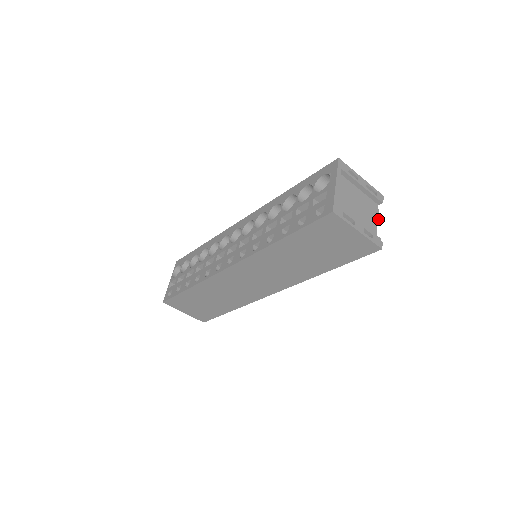
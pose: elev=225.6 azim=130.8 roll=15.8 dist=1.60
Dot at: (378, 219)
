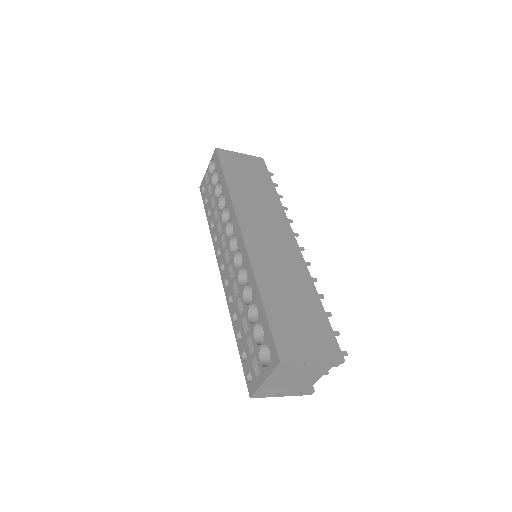
Dot at: occluded
